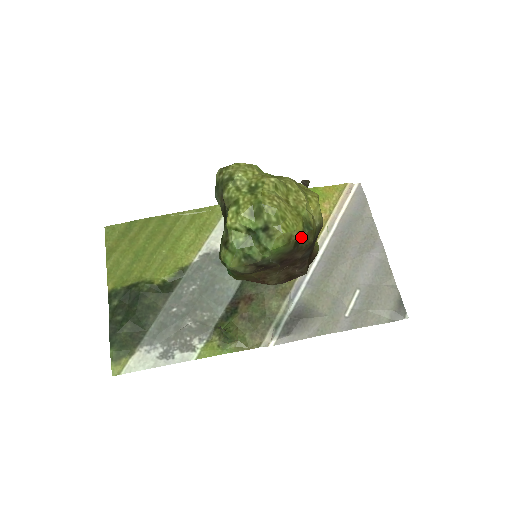
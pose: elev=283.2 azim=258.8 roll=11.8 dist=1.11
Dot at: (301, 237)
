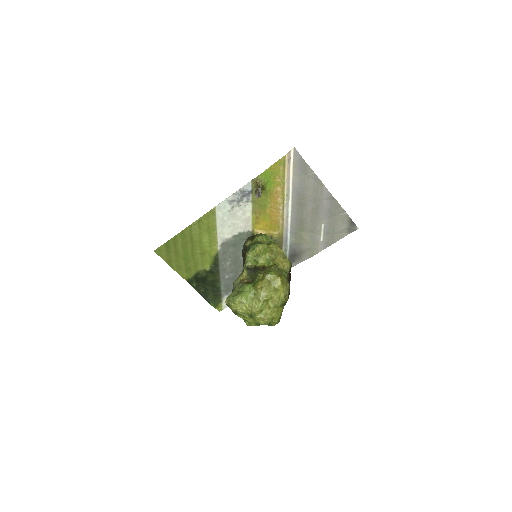
Dot at: (283, 307)
